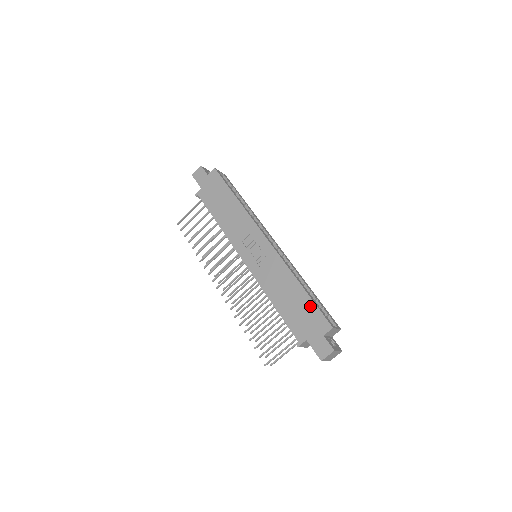
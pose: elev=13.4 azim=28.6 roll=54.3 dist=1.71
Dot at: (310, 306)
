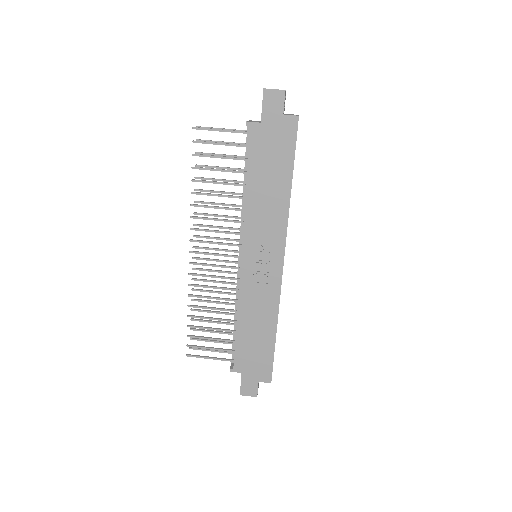
Dot at: (268, 354)
